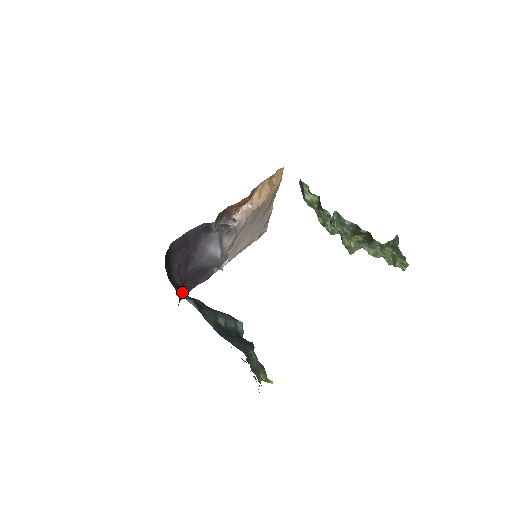
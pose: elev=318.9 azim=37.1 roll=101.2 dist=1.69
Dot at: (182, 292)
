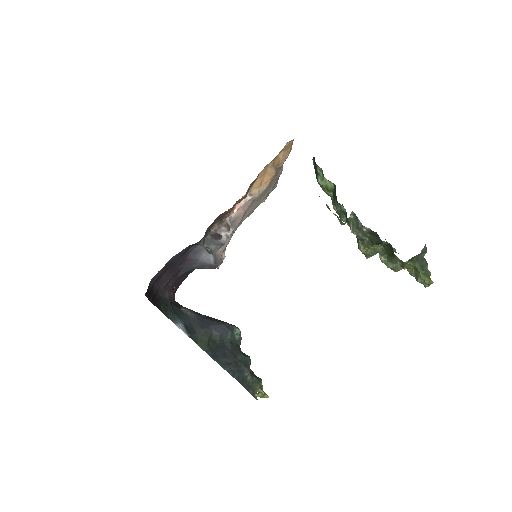
Dot at: (171, 313)
